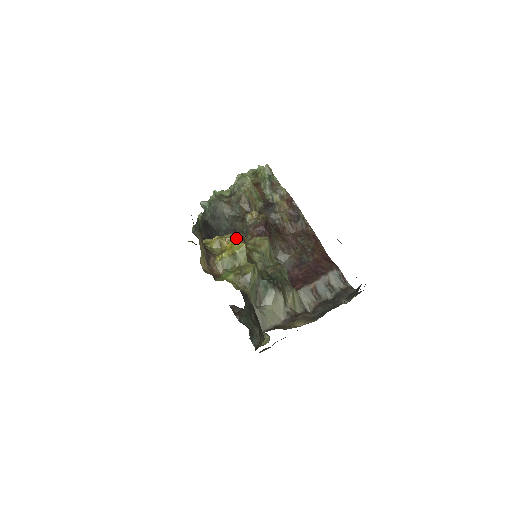
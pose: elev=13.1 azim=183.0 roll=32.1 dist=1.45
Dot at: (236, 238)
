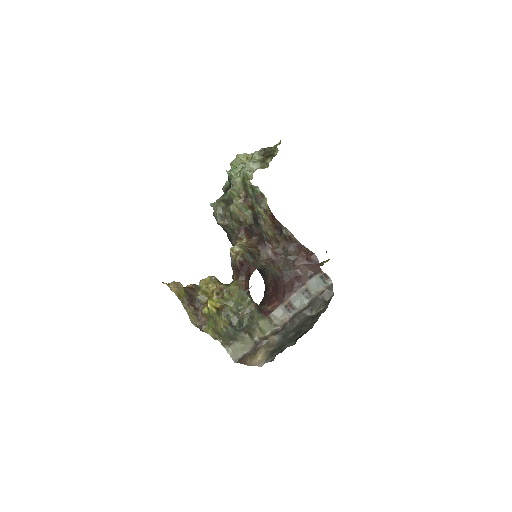
Dot at: (209, 303)
